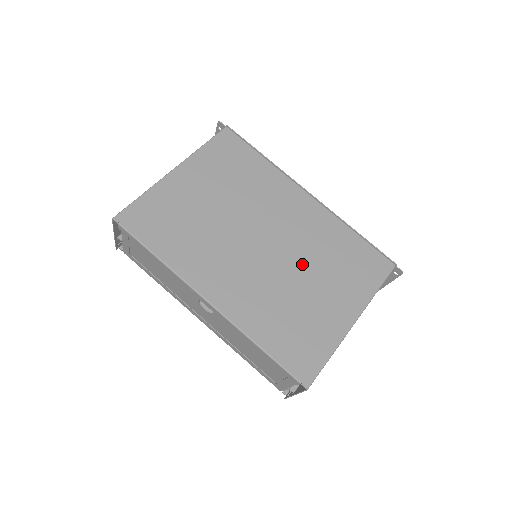
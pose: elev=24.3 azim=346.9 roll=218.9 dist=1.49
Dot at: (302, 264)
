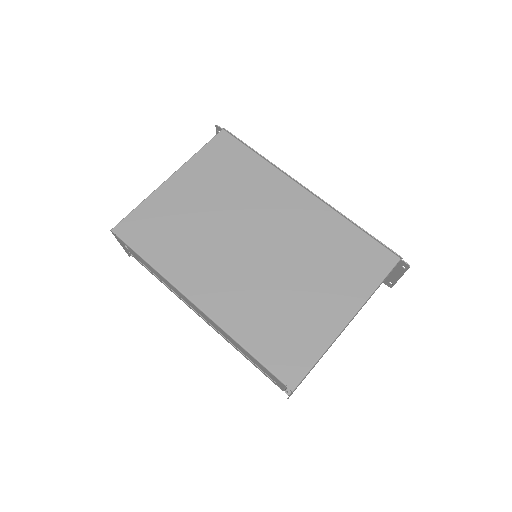
Dot at: (294, 263)
